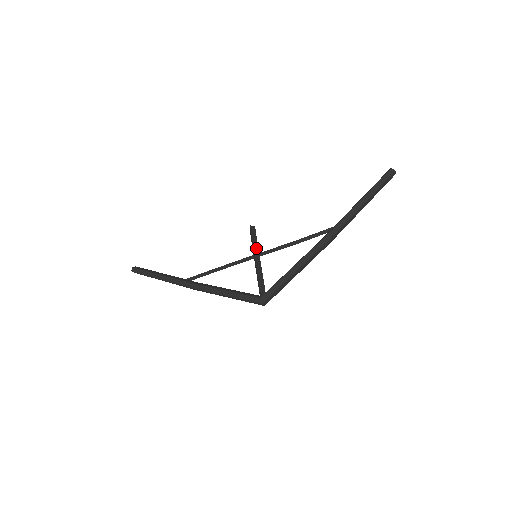
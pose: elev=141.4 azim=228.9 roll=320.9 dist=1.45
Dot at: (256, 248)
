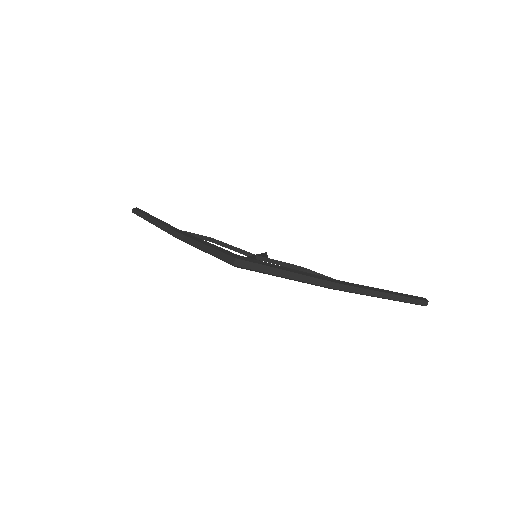
Dot at: occluded
